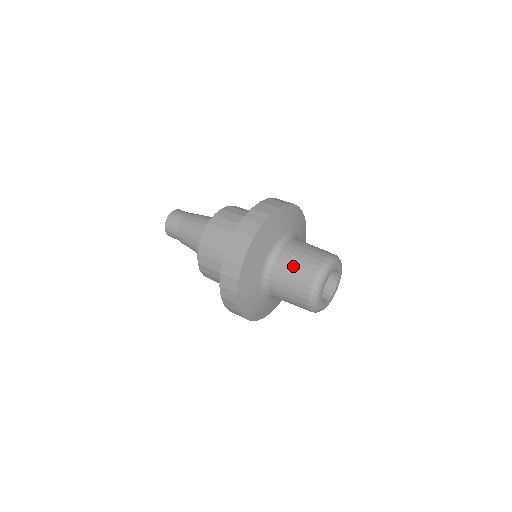
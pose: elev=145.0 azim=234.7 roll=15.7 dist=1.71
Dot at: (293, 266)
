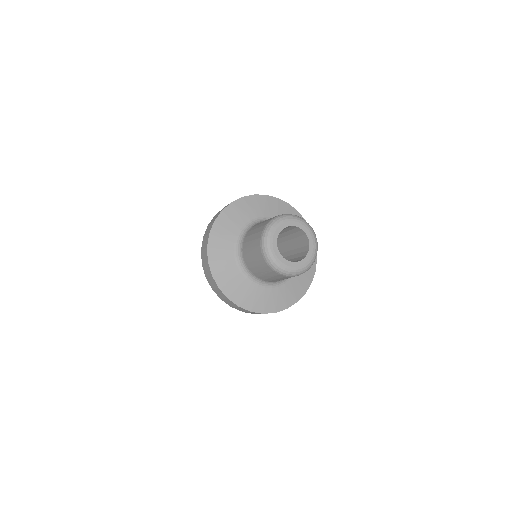
Dot at: occluded
